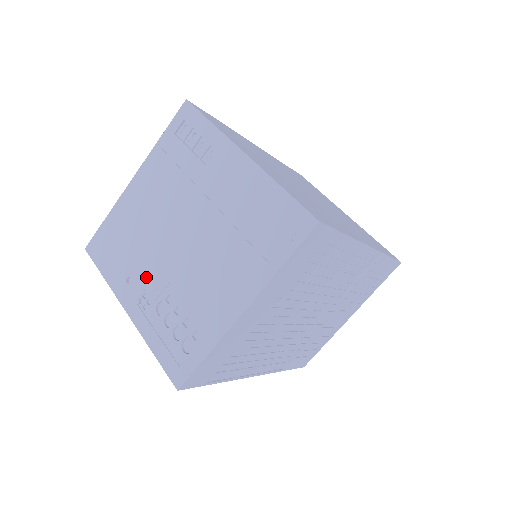
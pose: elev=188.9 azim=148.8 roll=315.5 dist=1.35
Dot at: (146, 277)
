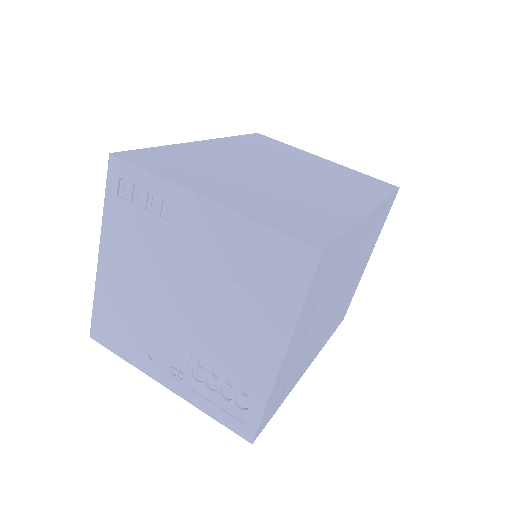
Dot at: (166, 350)
